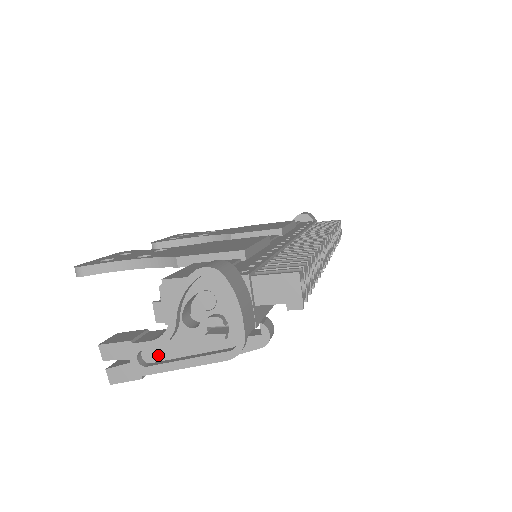
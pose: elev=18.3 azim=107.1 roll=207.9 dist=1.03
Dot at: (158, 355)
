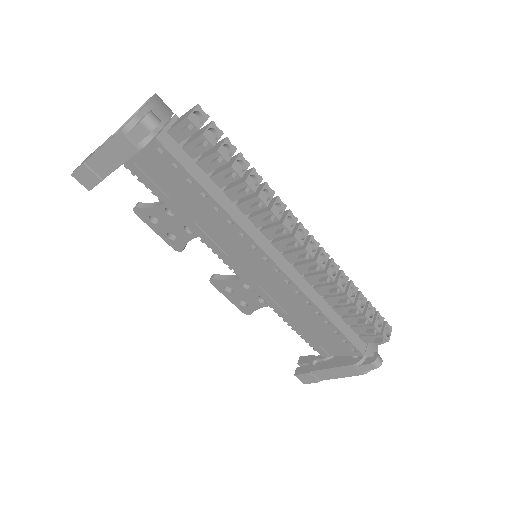
Dot at: occluded
